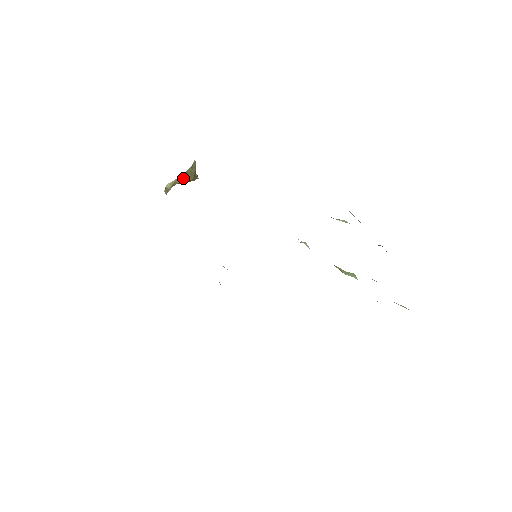
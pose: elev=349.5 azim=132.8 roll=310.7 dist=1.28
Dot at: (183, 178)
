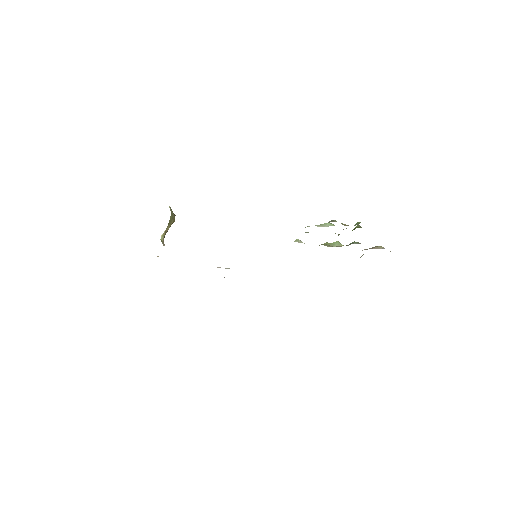
Dot at: (169, 226)
